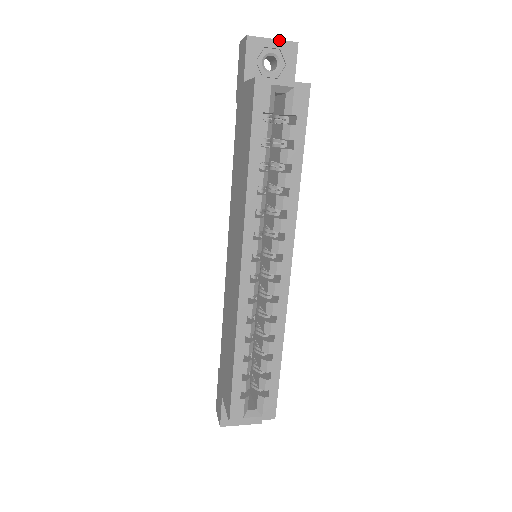
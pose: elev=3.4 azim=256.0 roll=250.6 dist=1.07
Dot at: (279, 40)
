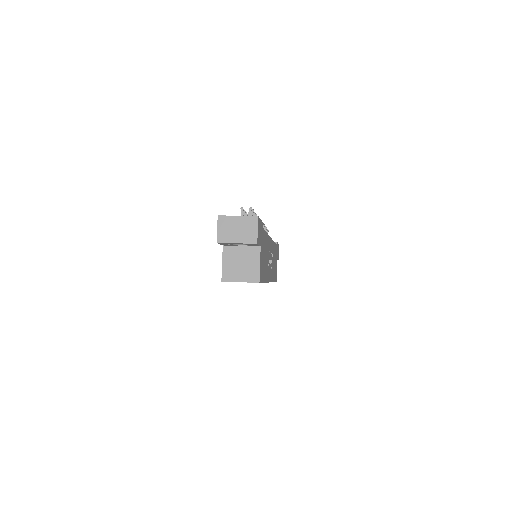
Dot at: (242, 243)
